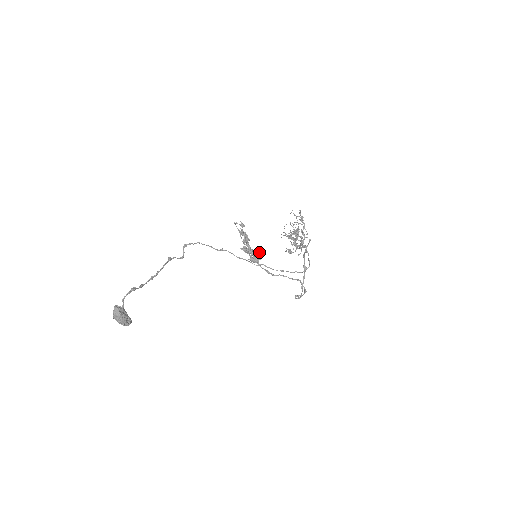
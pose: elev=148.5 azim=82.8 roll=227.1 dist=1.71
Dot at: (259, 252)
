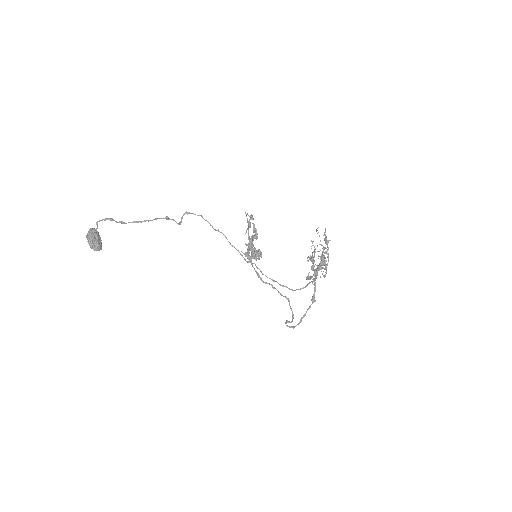
Dot at: (259, 252)
